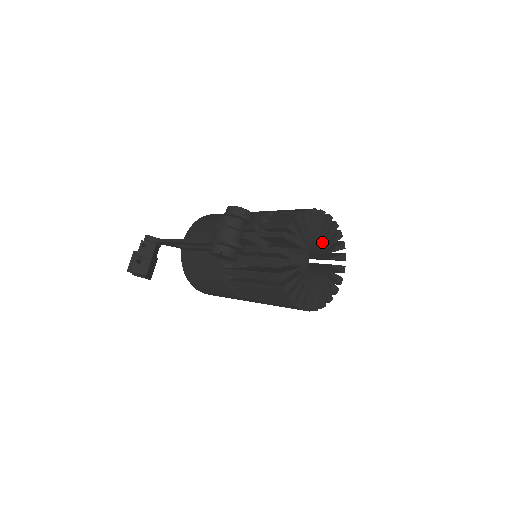
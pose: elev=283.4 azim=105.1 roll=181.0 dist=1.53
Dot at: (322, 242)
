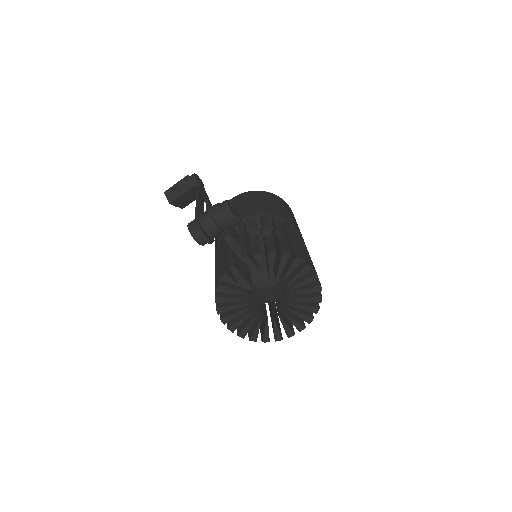
Dot at: (292, 291)
